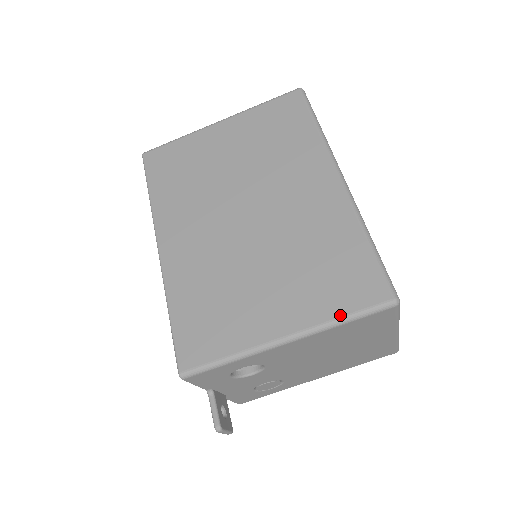
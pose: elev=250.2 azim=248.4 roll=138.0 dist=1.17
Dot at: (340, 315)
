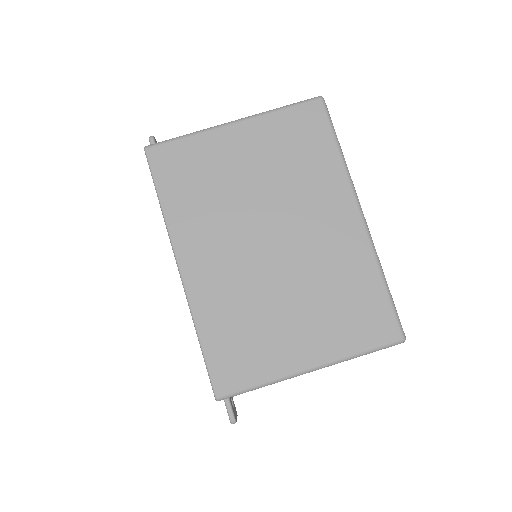
Dot at: (359, 350)
